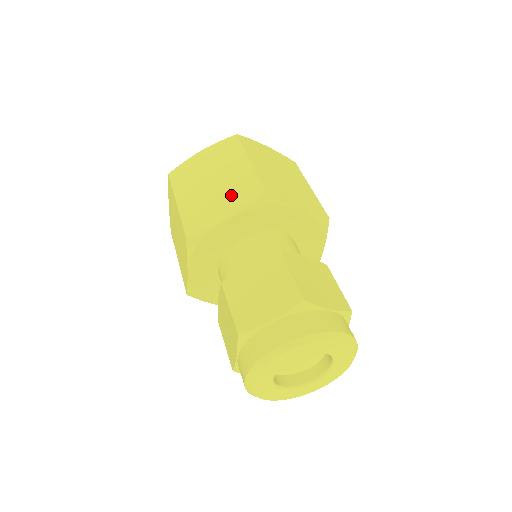
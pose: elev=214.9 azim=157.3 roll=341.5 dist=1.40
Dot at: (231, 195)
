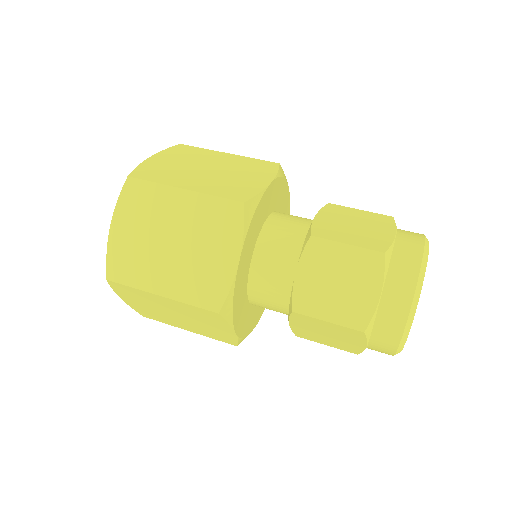
Dot at: (210, 237)
